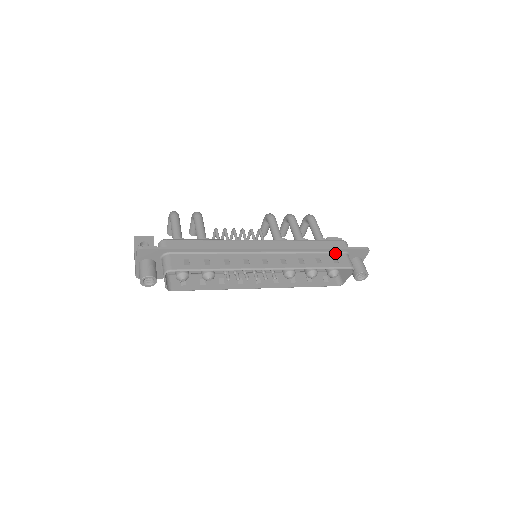
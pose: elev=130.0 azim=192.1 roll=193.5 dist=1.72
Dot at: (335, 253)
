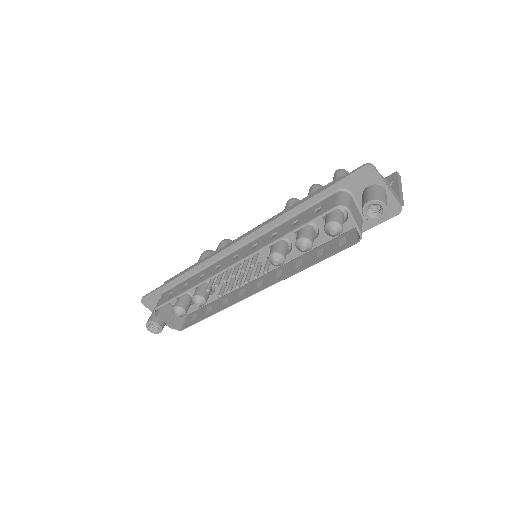
Dot at: (322, 200)
